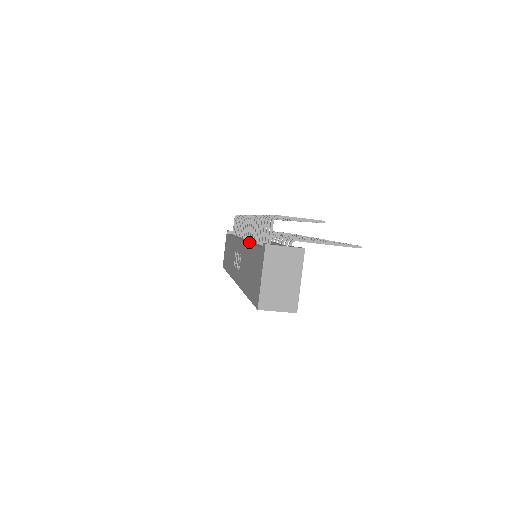
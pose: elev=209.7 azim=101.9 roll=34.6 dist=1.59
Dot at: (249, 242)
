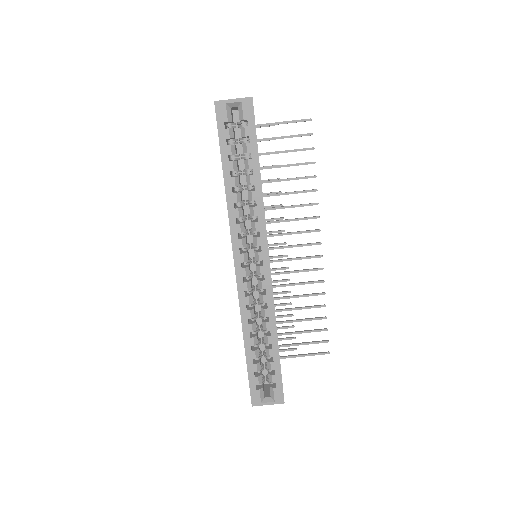
Dot at: occluded
